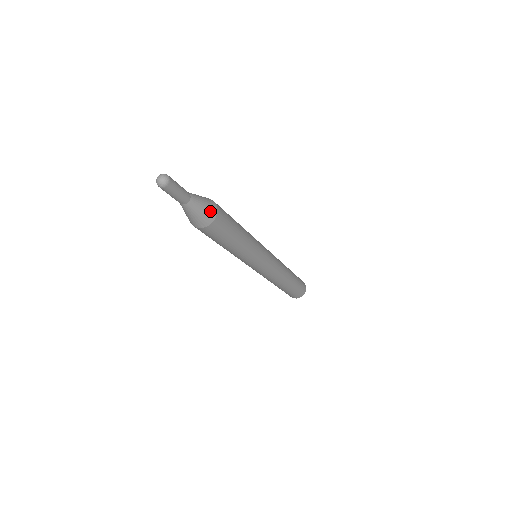
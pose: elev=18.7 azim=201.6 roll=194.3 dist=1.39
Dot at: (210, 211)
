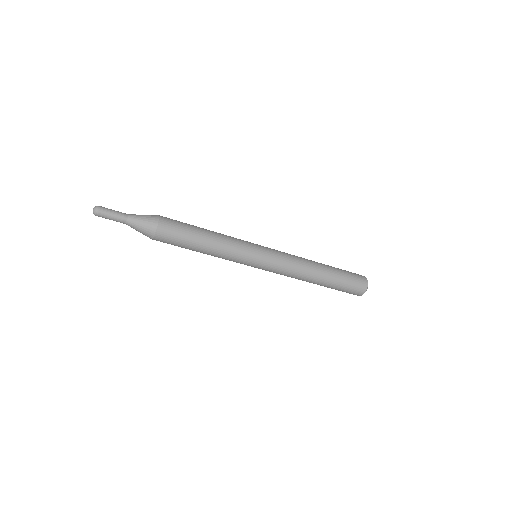
Dot at: (150, 225)
